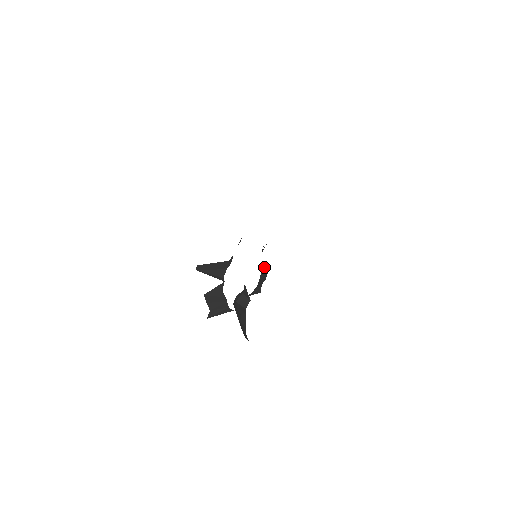
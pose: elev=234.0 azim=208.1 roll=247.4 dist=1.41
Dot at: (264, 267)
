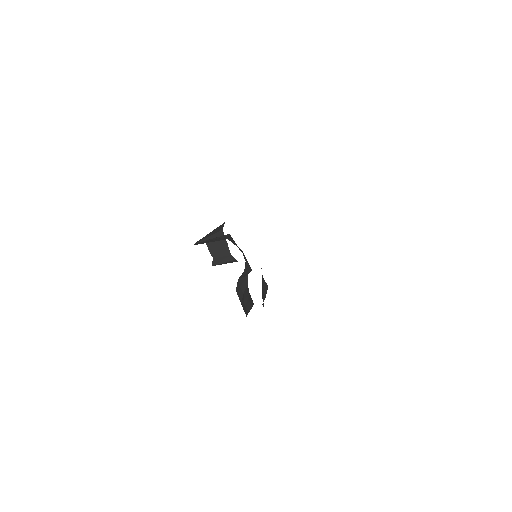
Dot at: (264, 290)
